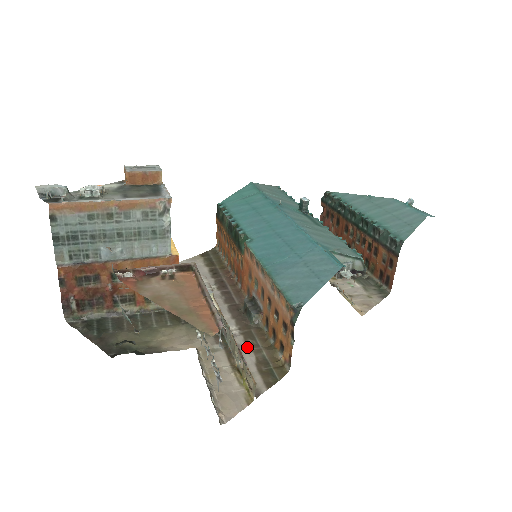
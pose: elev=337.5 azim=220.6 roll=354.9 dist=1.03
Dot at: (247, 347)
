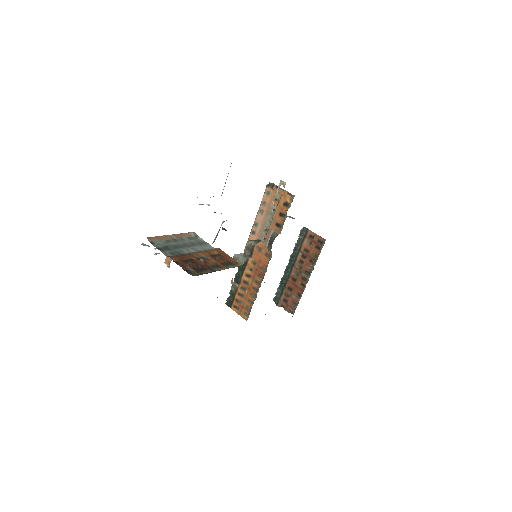
Dot at: occluded
